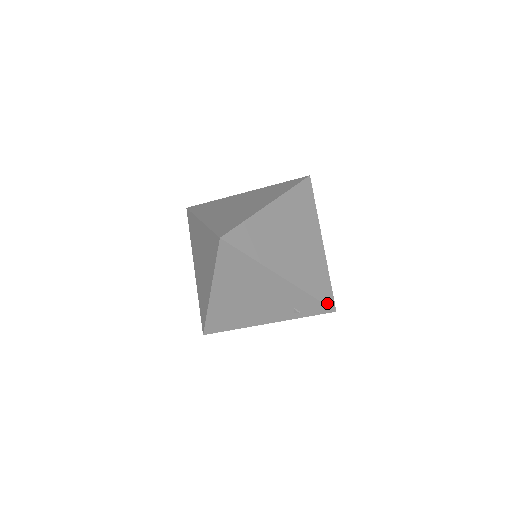
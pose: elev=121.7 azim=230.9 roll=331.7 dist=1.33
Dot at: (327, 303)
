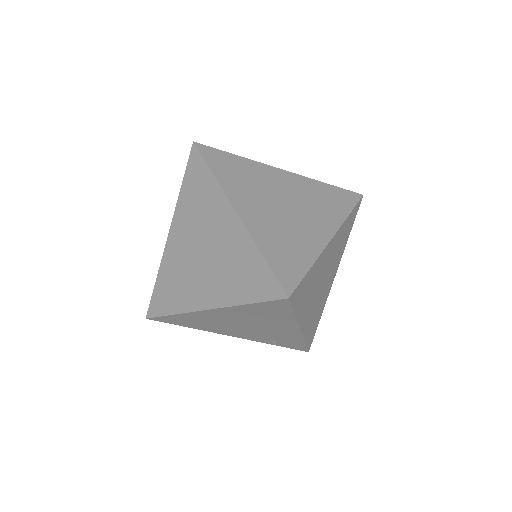
Dot at: (309, 346)
